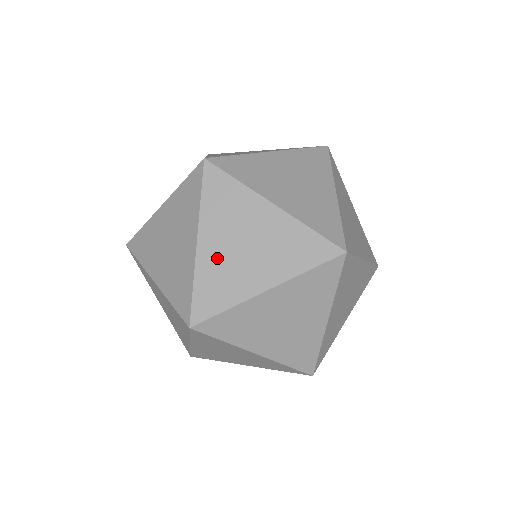
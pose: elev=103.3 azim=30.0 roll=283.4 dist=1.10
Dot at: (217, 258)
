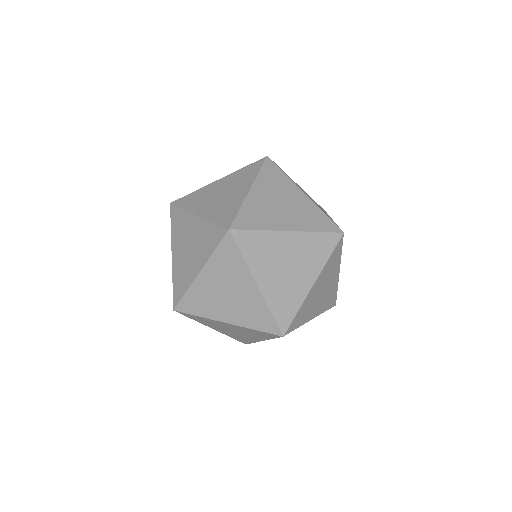
Dot at: (275, 286)
